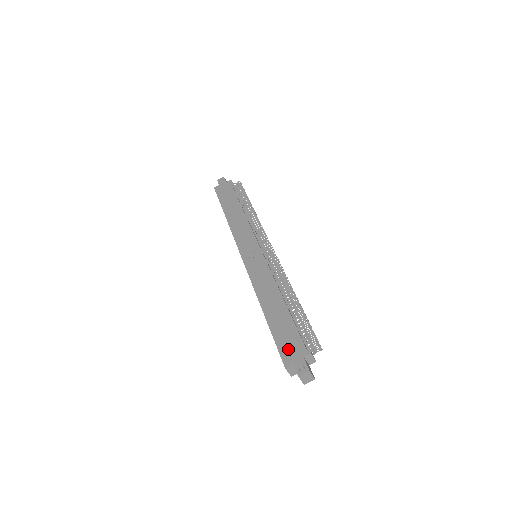
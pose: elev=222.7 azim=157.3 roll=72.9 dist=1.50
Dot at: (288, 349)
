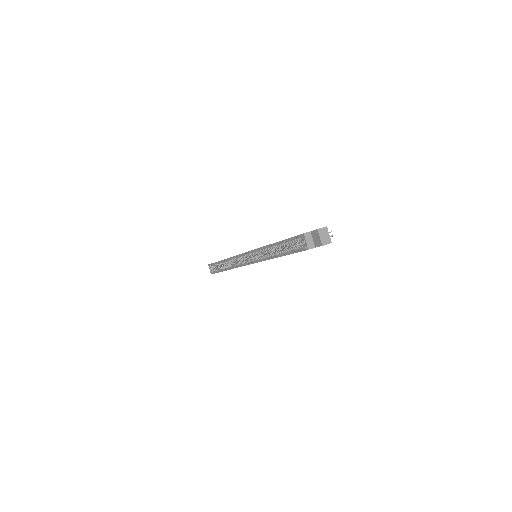
Dot at: occluded
